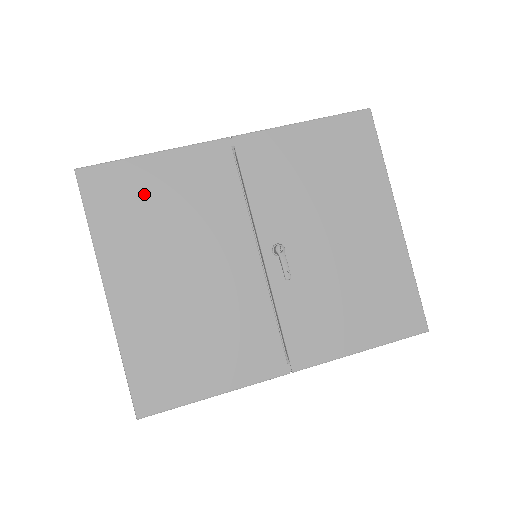
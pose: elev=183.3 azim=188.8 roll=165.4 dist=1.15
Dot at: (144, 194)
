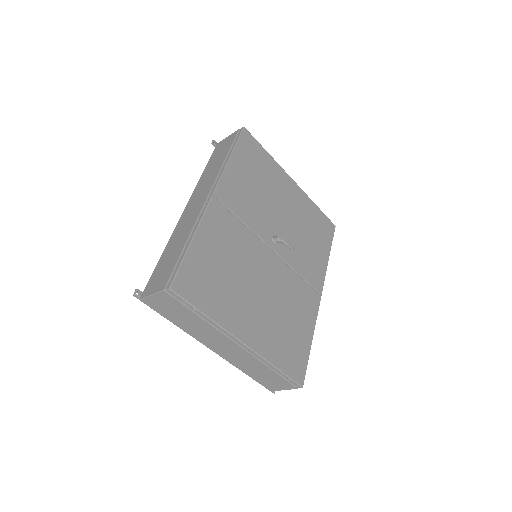
Dot at: (210, 268)
